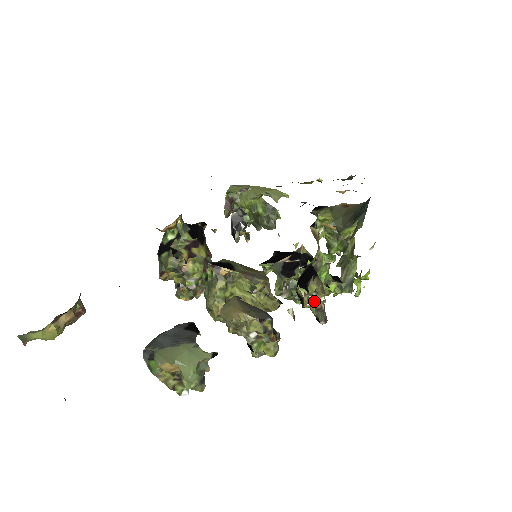
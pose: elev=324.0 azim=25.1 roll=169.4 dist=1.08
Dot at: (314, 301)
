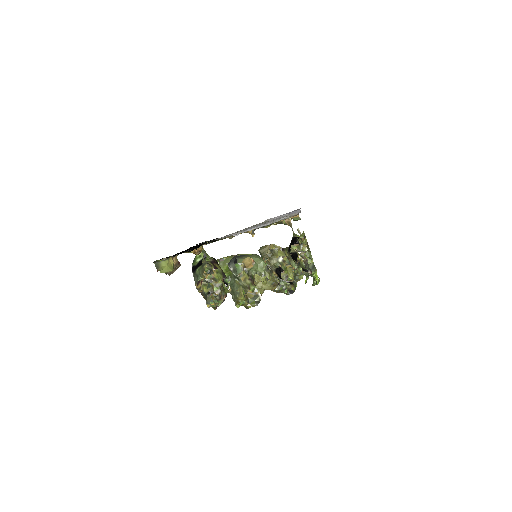
Dot at: (302, 256)
